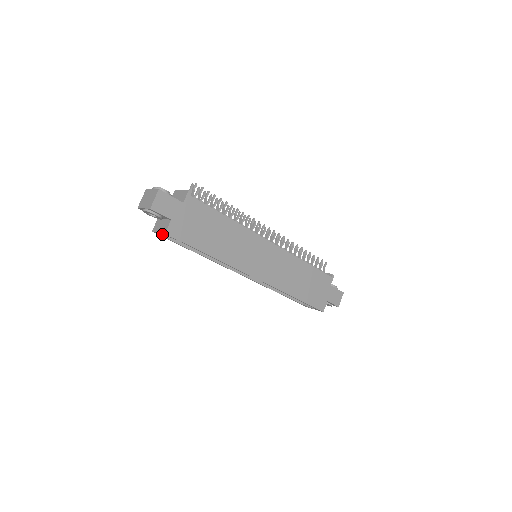
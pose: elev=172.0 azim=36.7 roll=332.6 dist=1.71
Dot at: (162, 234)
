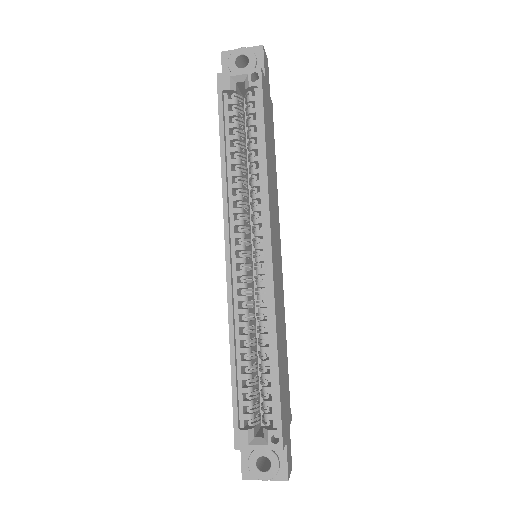
Dot at: (231, 82)
